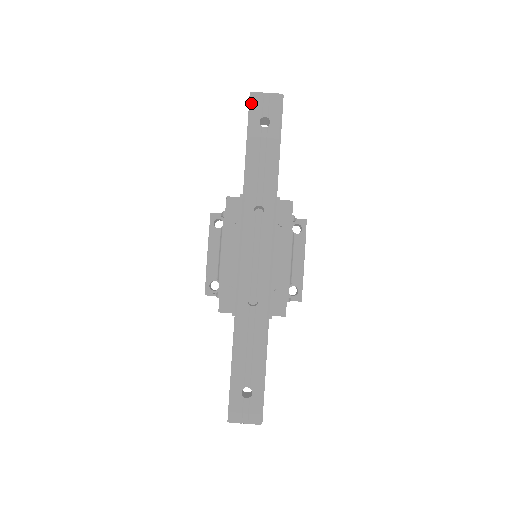
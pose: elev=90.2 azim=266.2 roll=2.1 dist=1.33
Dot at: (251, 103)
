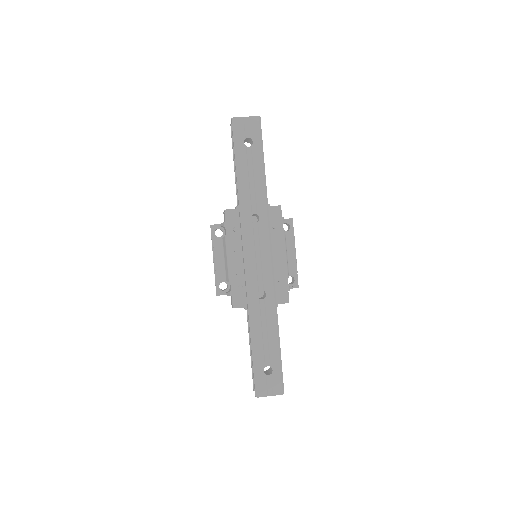
Dot at: (234, 127)
